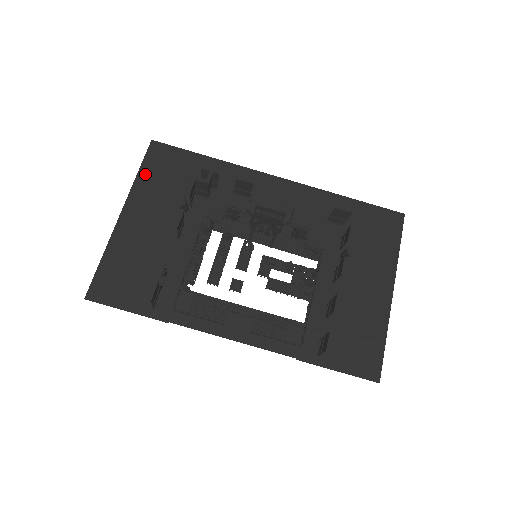
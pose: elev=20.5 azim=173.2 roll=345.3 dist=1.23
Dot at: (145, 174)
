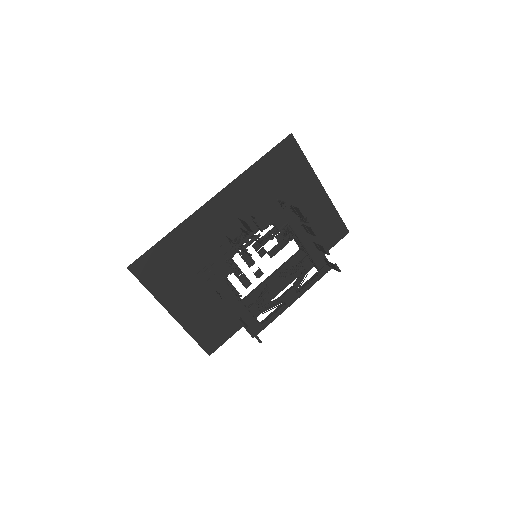
Dot at: (152, 286)
